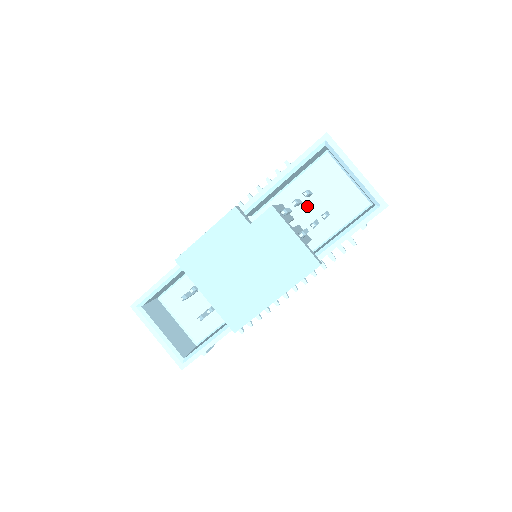
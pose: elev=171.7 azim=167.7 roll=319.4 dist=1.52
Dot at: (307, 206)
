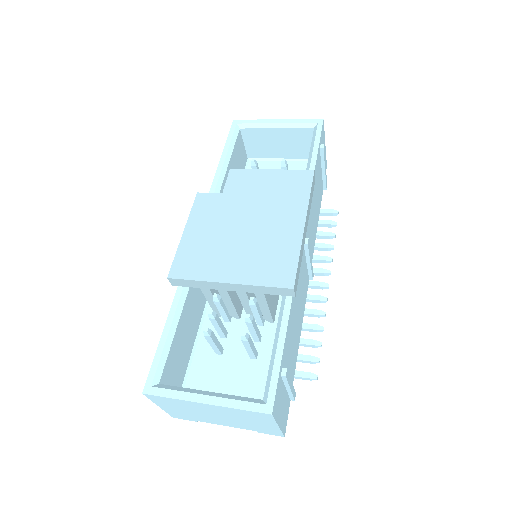
Dot at: occluded
